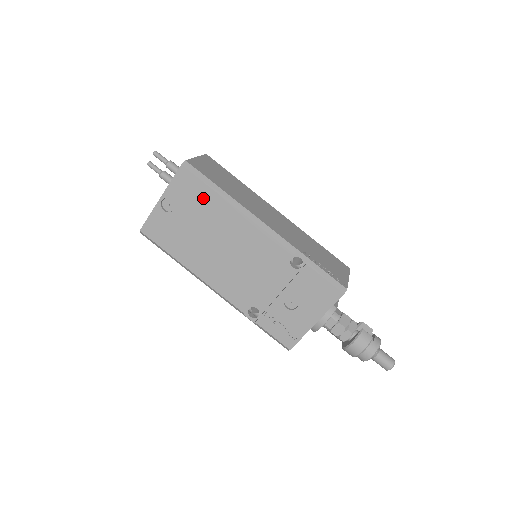
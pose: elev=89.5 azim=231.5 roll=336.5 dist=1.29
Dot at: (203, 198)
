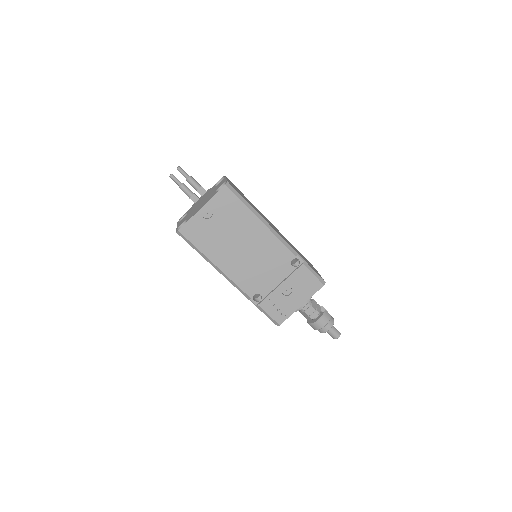
Dot at: (237, 211)
